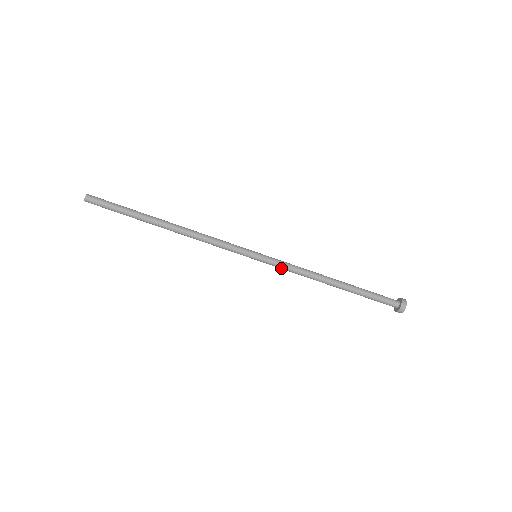
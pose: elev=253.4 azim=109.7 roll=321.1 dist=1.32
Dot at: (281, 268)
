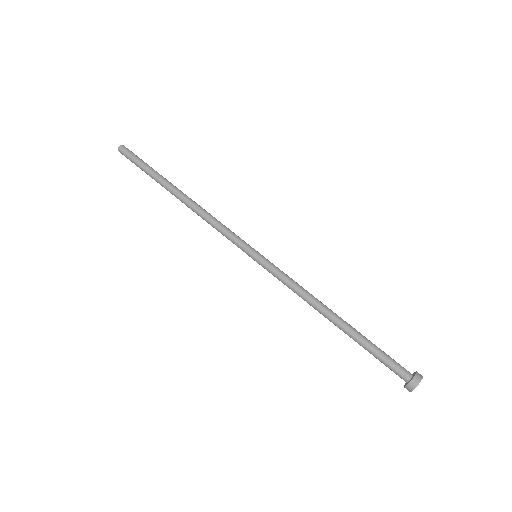
Dot at: (280, 275)
